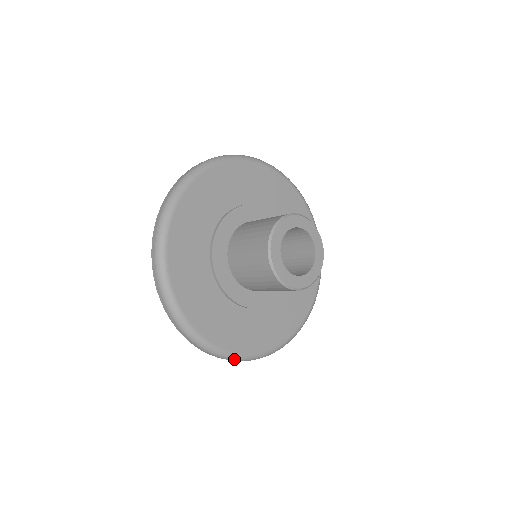
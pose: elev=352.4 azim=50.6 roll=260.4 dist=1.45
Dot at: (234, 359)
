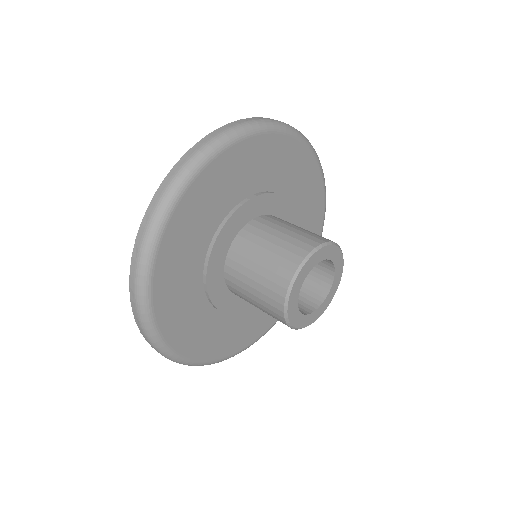
Dot at: (185, 364)
